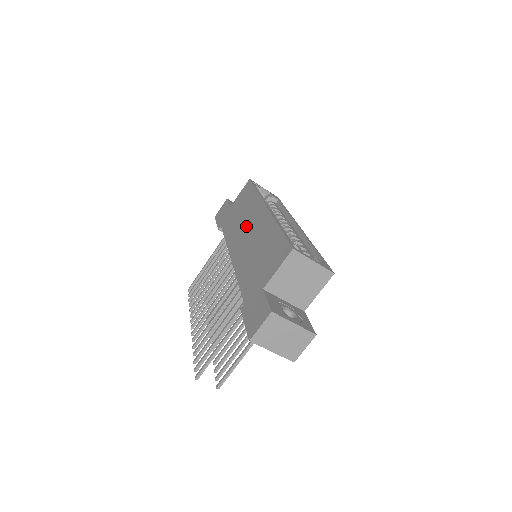
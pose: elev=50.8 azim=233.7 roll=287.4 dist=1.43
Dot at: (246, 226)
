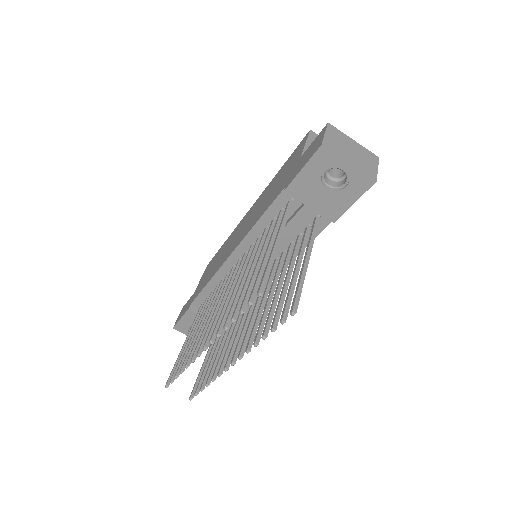
Dot at: (233, 239)
